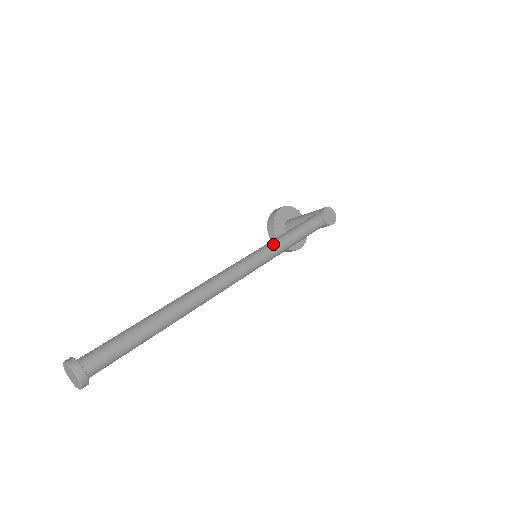
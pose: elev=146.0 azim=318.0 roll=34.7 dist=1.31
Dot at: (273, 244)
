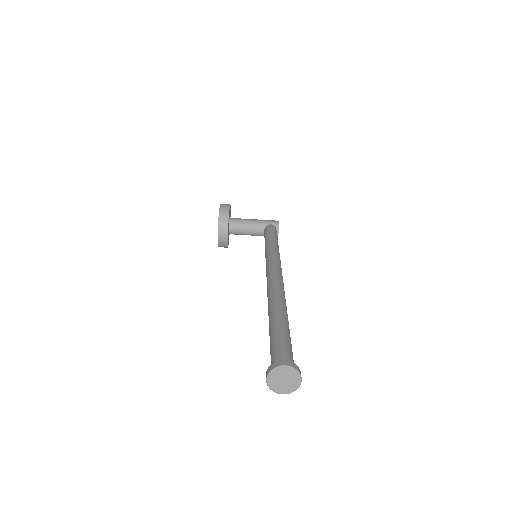
Dot at: (278, 250)
